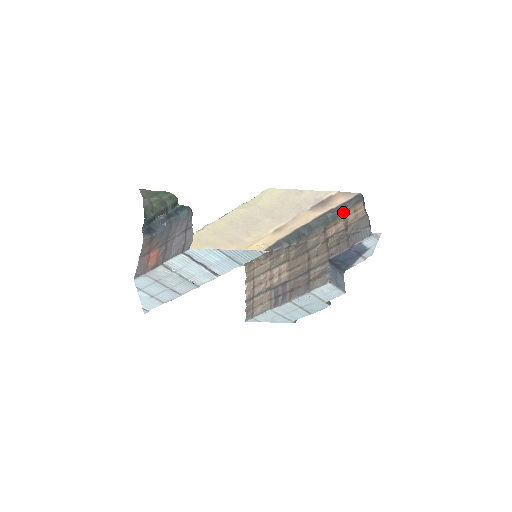
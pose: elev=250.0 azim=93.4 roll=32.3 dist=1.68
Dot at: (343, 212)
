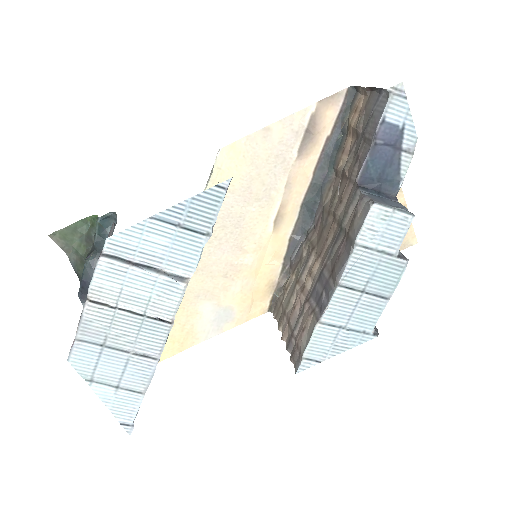
Dot at: (344, 131)
